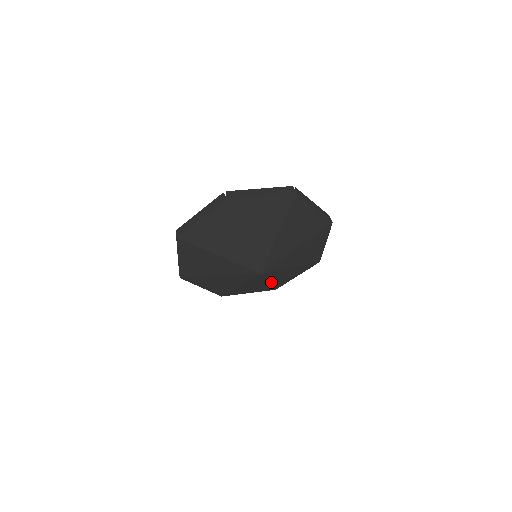
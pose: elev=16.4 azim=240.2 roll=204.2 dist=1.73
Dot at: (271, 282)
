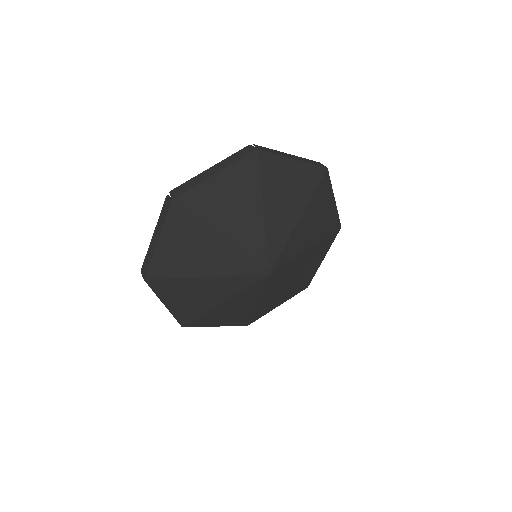
Dot at: (258, 304)
